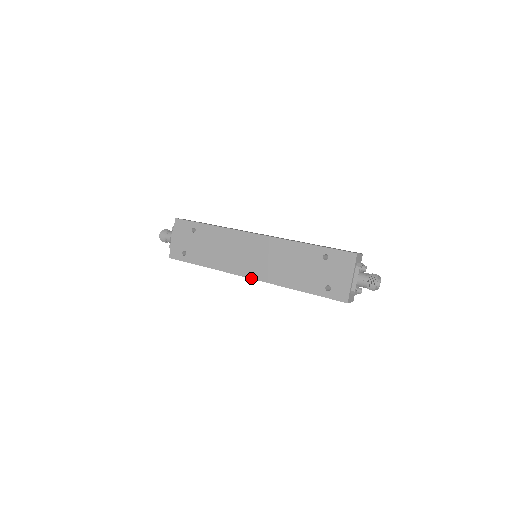
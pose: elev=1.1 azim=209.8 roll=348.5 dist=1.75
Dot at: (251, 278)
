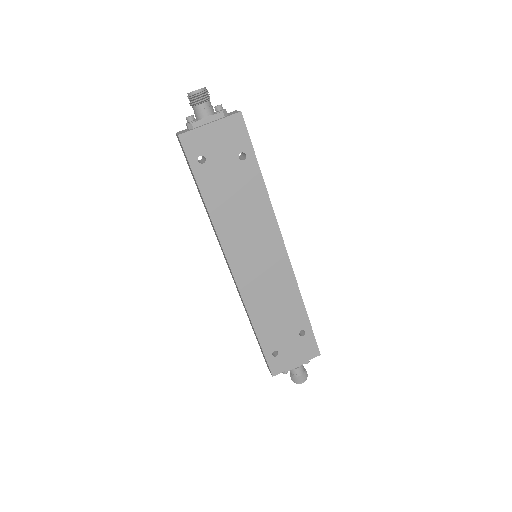
Dot at: (234, 275)
